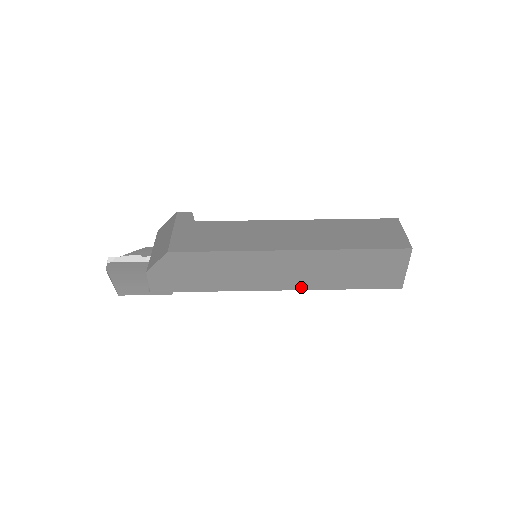
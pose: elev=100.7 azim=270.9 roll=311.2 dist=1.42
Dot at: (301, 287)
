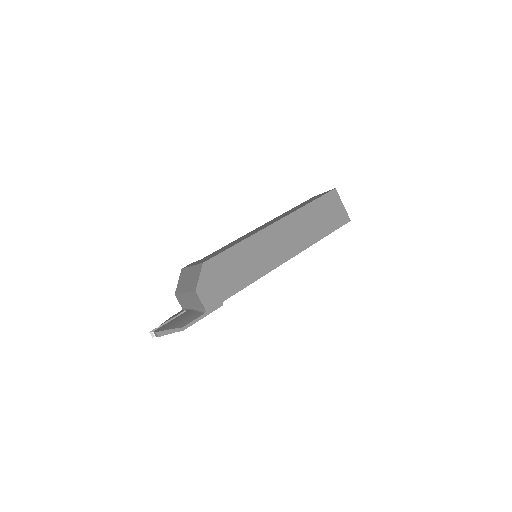
Dot at: (299, 250)
